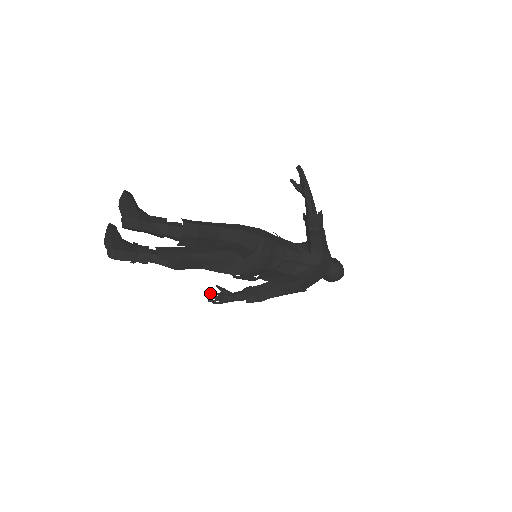
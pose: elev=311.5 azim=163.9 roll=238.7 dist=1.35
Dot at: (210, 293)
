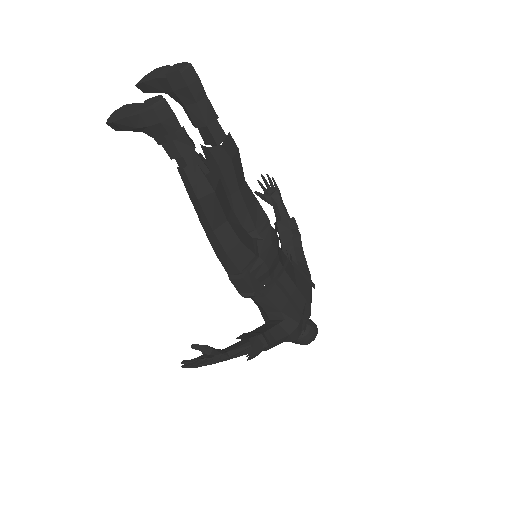
Dot at: (185, 361)
